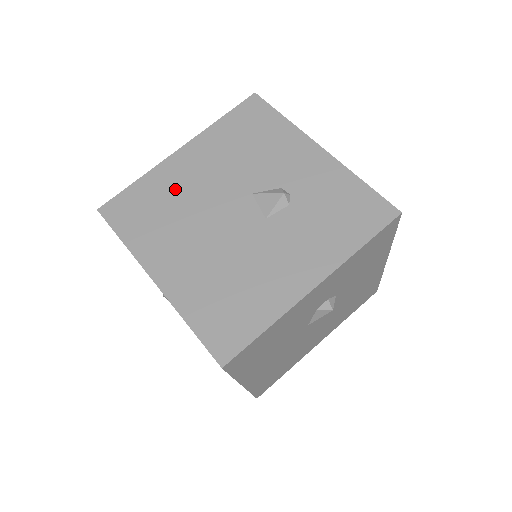
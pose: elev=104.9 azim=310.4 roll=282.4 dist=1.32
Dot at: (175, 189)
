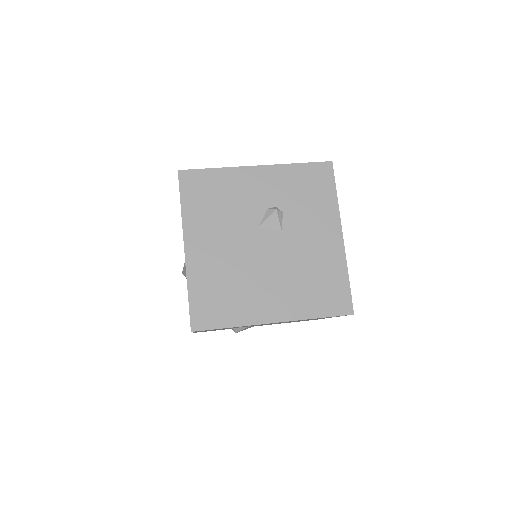
Dot at: (217, 271)
